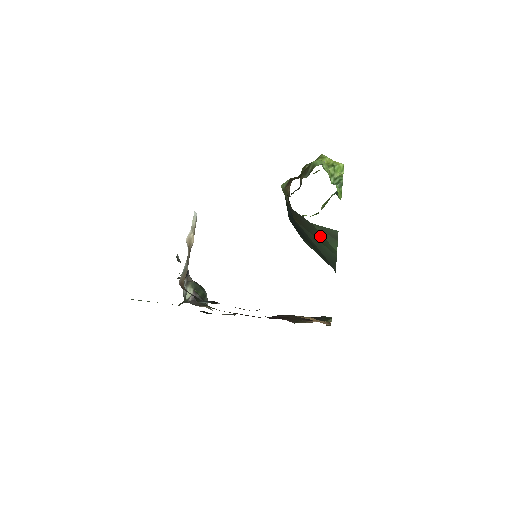
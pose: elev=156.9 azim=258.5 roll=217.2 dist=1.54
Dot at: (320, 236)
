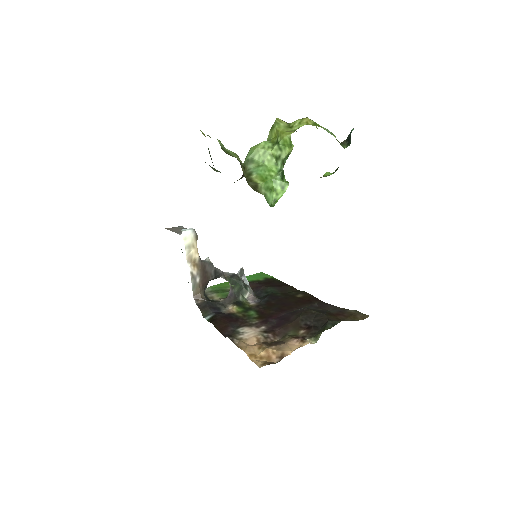
Dot at: occluded
